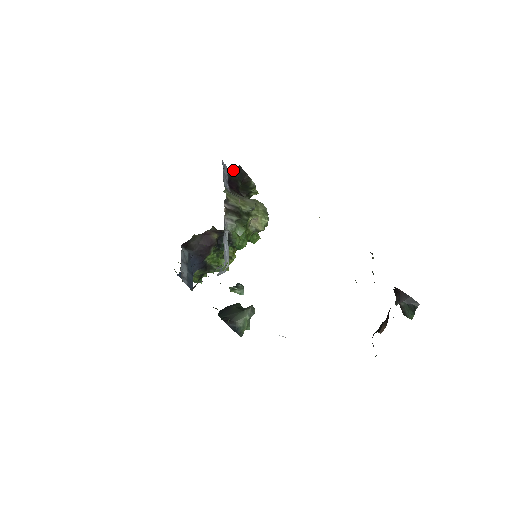
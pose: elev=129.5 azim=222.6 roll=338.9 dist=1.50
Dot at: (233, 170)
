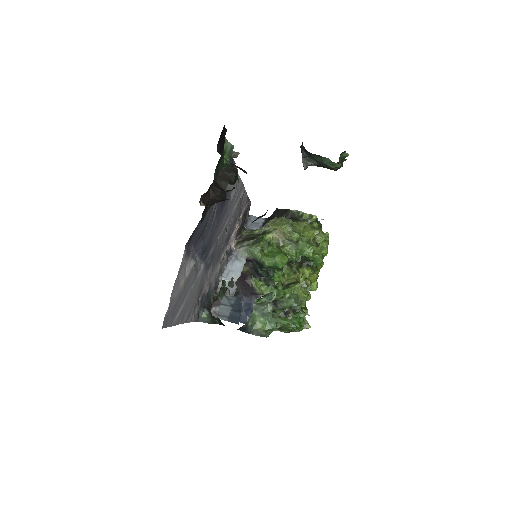
Dot at: (272, 216)
